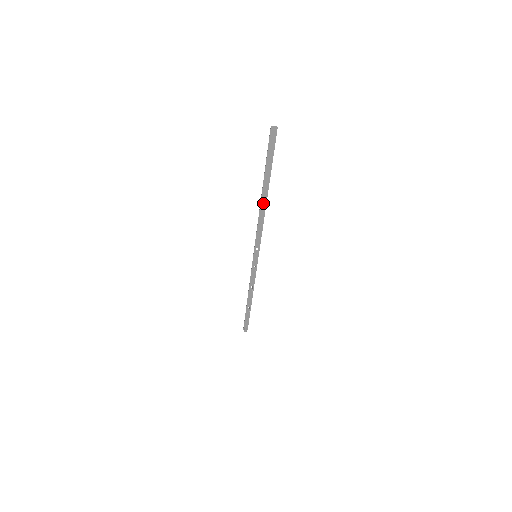
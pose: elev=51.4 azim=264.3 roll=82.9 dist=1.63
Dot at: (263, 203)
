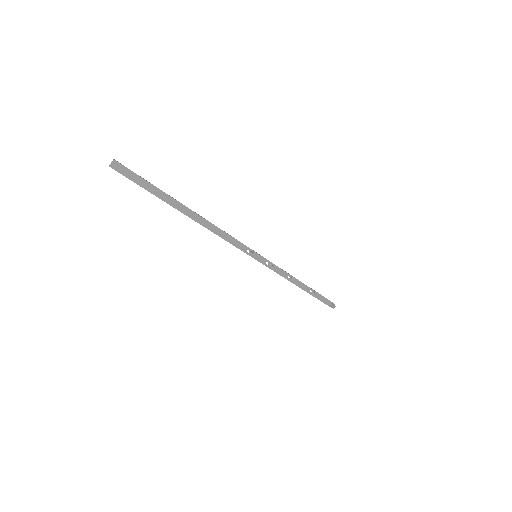
Dot at: (198, 219)
